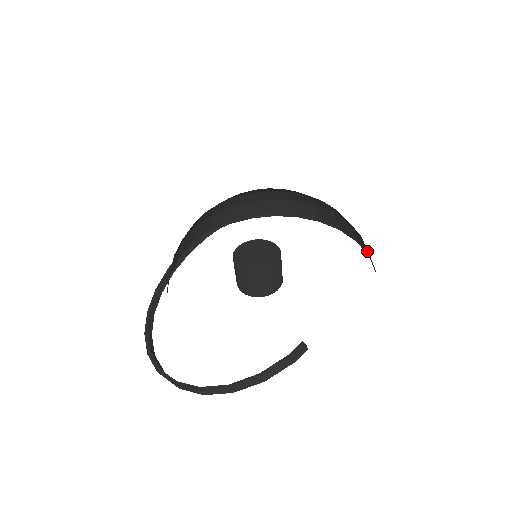
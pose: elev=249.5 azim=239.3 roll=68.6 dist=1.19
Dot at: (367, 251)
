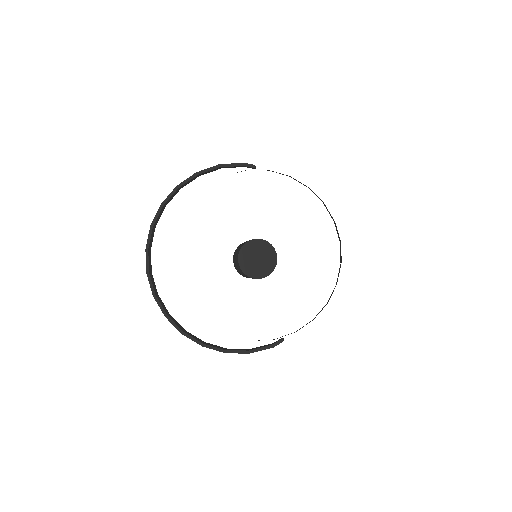
Dot at: occluded
